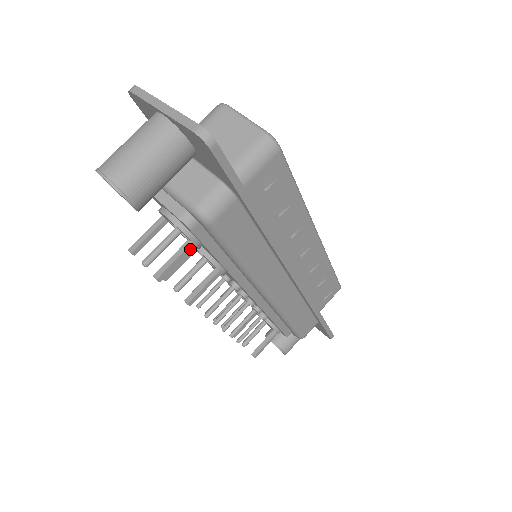
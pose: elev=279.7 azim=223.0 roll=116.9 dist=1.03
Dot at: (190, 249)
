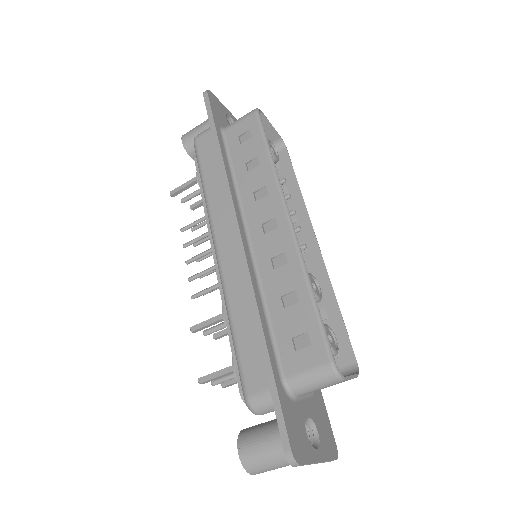
Dot at: occluded
